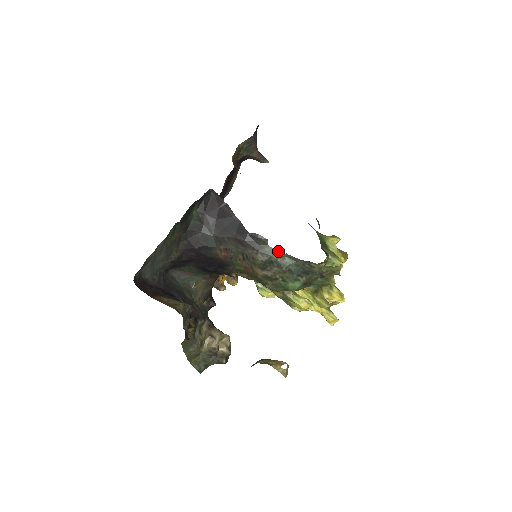
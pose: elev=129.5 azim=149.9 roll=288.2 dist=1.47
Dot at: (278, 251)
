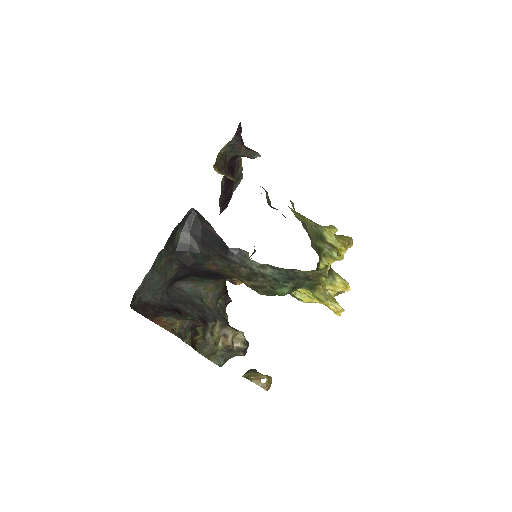
Dot at: (259, 263)
